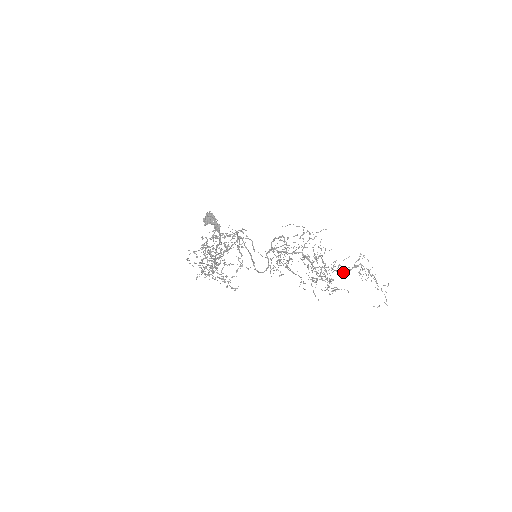
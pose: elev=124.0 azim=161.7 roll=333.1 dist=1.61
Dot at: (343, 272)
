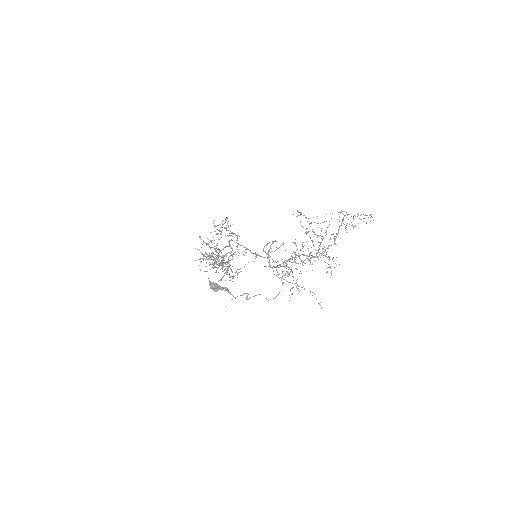
Dot at: (334, 243)
